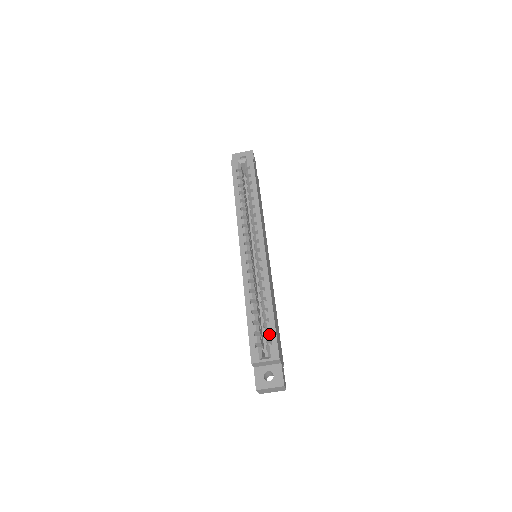
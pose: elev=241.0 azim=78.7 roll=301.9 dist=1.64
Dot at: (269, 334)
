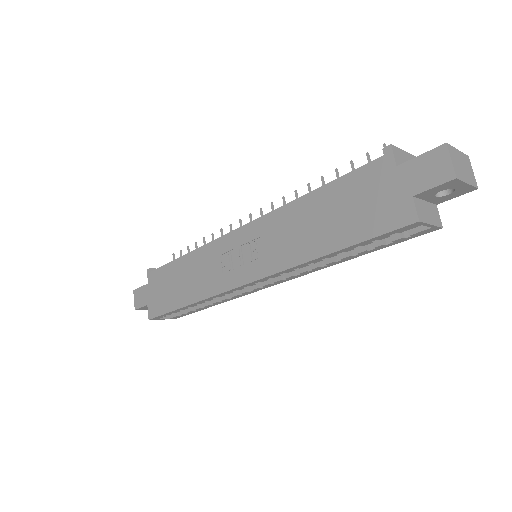
Dot at: (185, 314)
